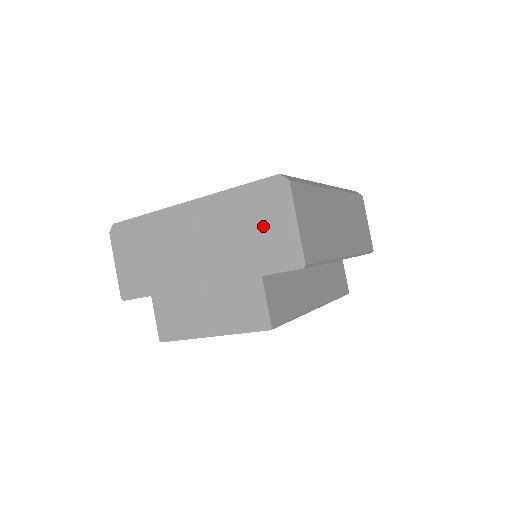
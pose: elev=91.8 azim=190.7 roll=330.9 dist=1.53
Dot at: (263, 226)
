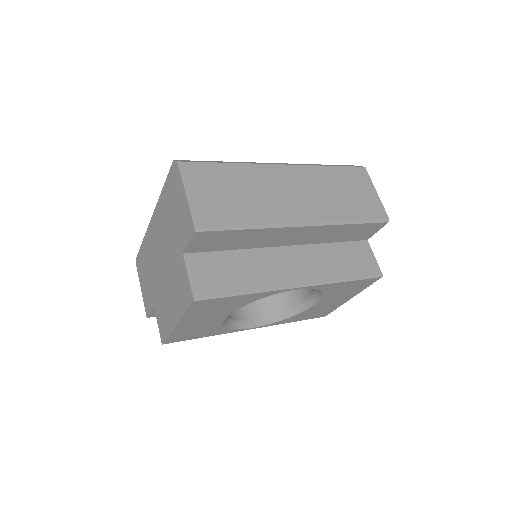
Dot at: (176, 209)
